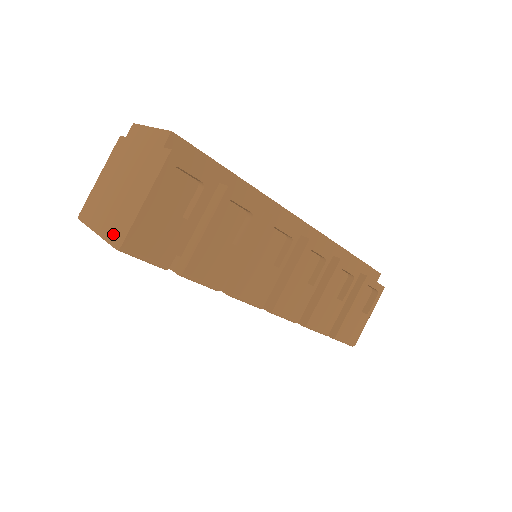
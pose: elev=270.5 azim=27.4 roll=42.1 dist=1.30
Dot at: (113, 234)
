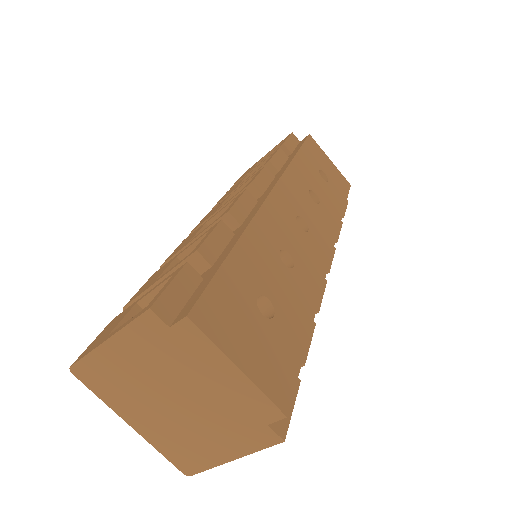
Dot at: (172, 454)
